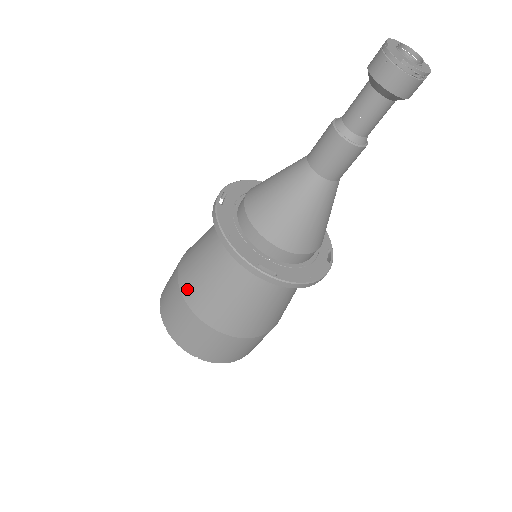
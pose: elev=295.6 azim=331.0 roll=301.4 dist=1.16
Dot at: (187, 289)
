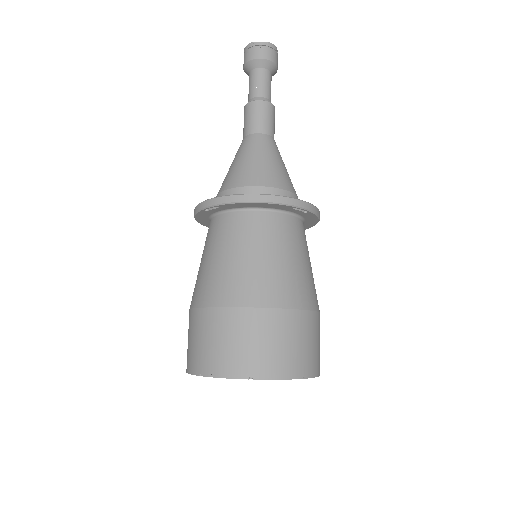
Dot at: (248, 295)
